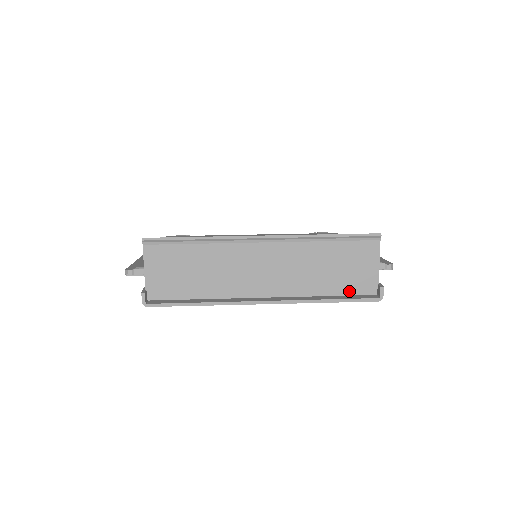
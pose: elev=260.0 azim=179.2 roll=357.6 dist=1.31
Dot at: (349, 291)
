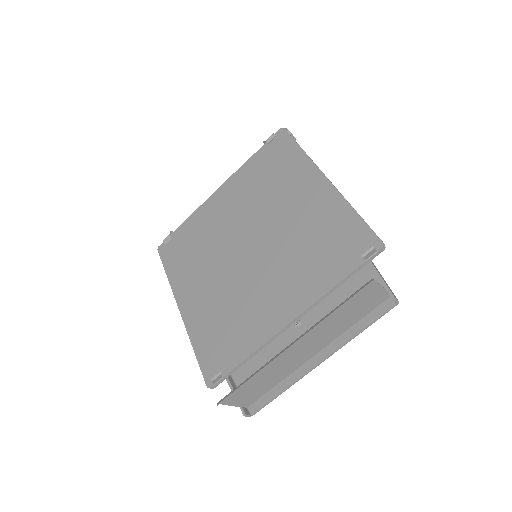
Dot at: (370, 310)
